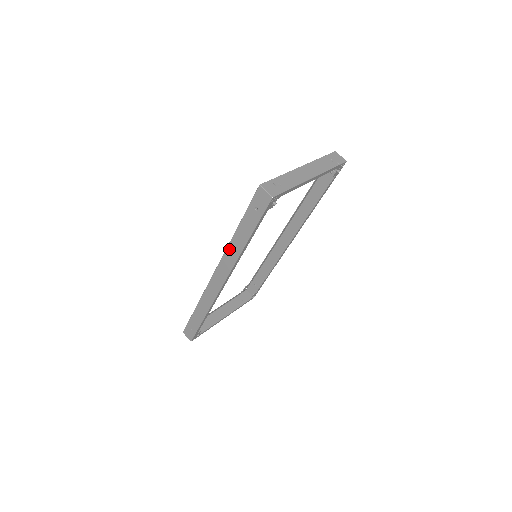
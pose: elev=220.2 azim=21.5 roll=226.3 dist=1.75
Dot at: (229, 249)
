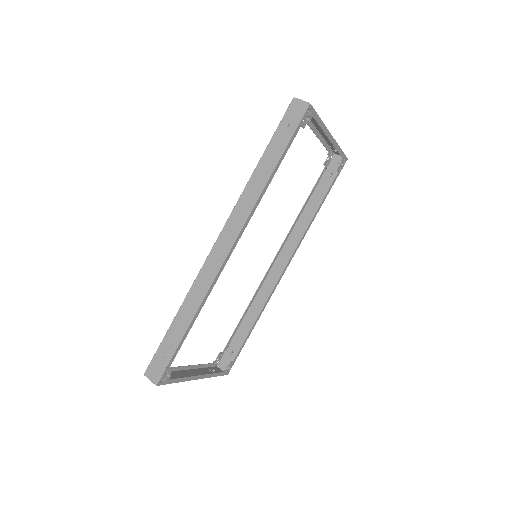
Dot at: (245, 192)
